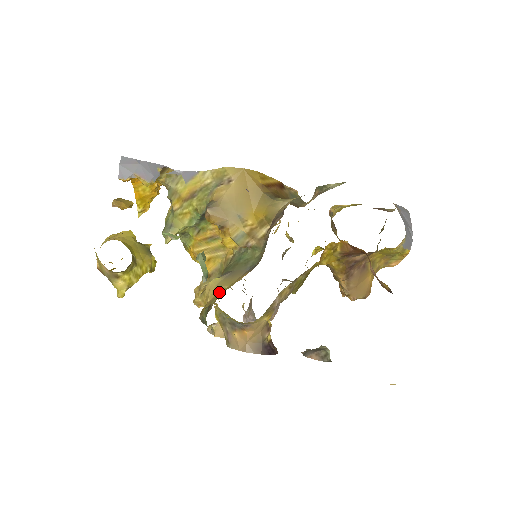
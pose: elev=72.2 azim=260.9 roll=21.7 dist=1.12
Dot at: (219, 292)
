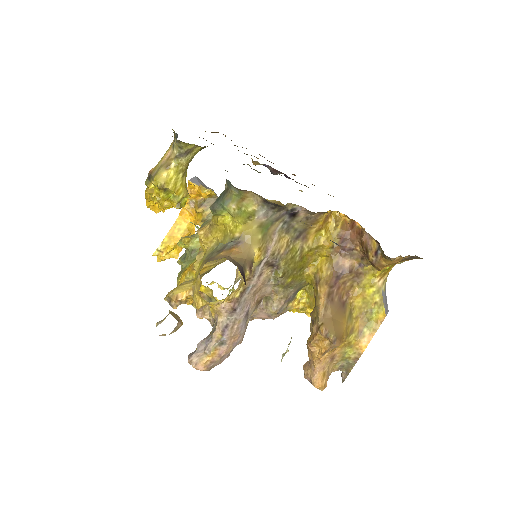
Dot at: occluded
